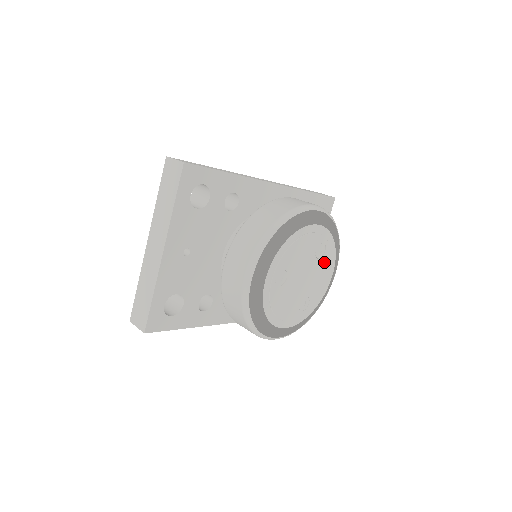
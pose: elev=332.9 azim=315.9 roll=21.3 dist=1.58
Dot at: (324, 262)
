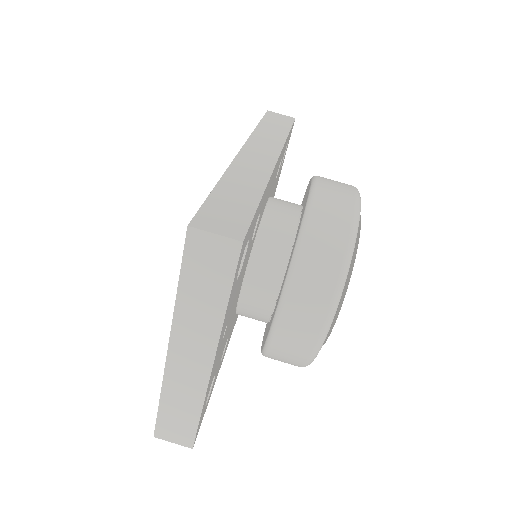
Dot at: occluded
